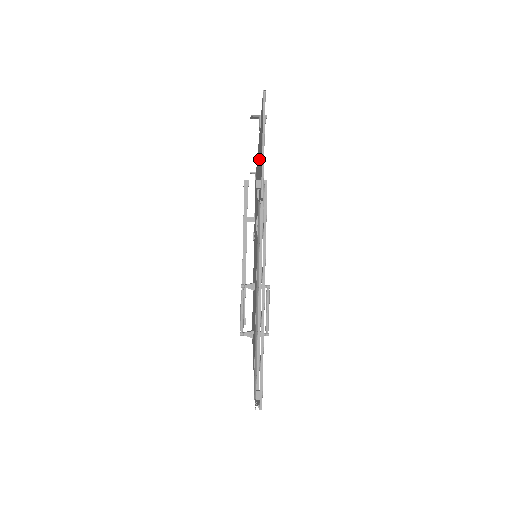
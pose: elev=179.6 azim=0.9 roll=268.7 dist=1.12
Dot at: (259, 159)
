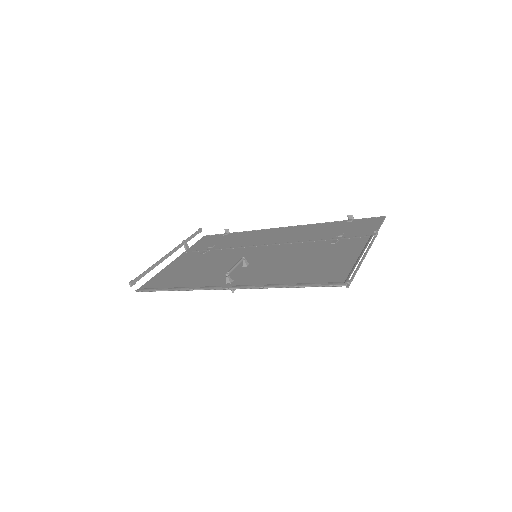
Dot at: (330, 228)
